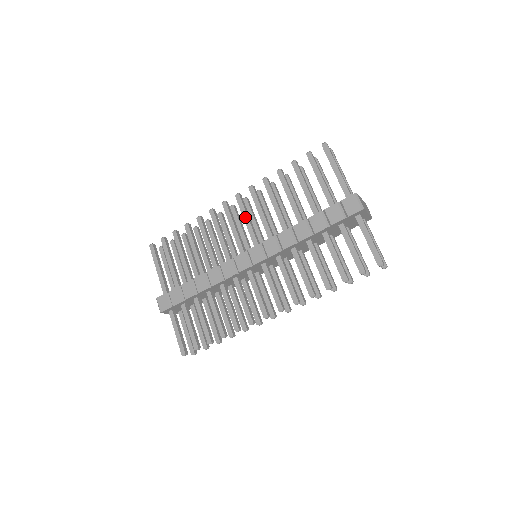
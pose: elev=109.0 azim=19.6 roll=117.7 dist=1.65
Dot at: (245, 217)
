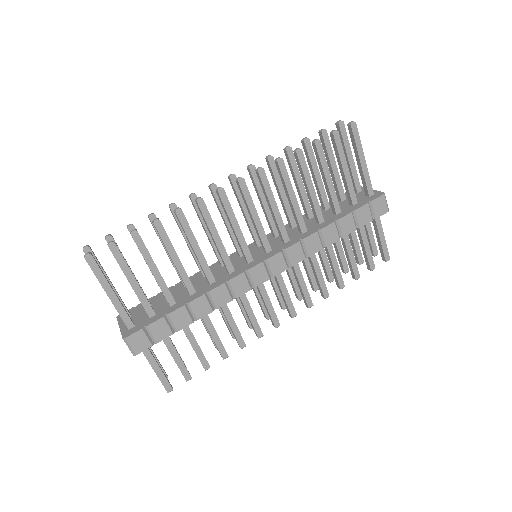
Dot at: (254, 213)
